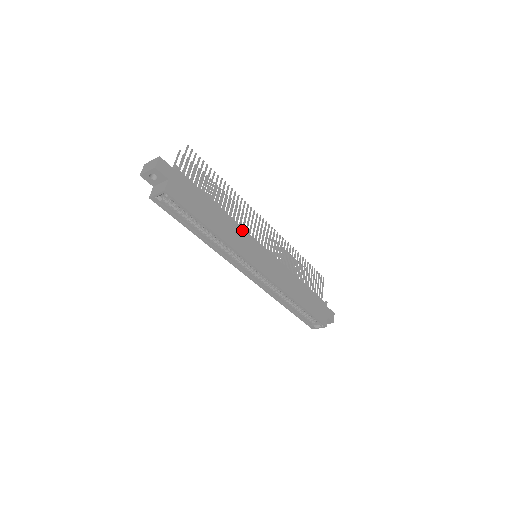
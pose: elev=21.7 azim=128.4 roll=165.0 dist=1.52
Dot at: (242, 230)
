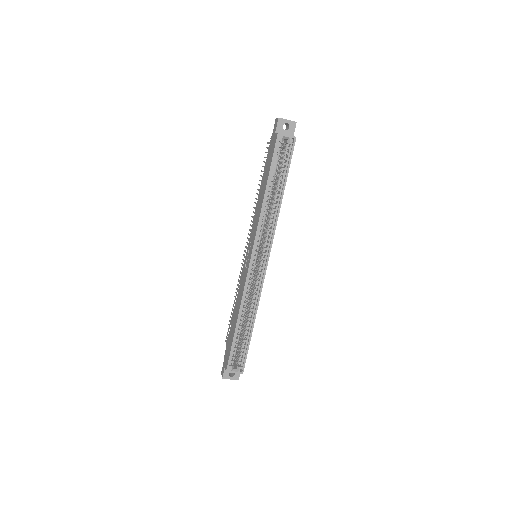
Dot at: occluded
